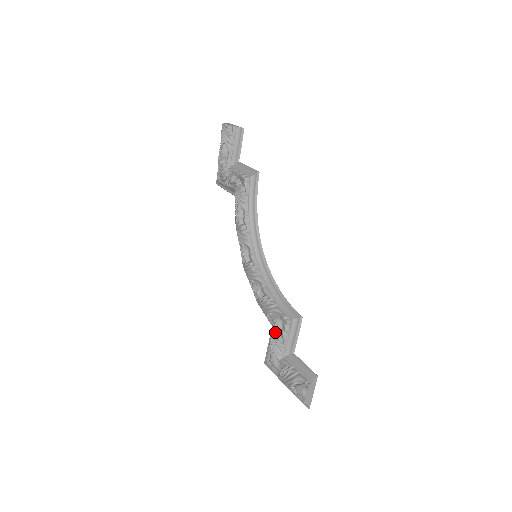
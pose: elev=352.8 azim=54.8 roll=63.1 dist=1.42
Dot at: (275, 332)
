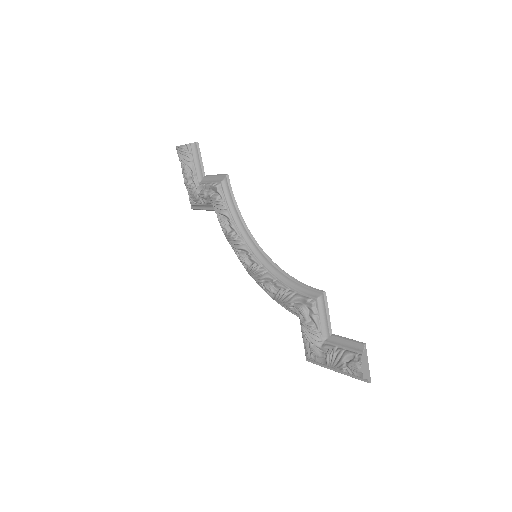
Dot at: (304, 320)
